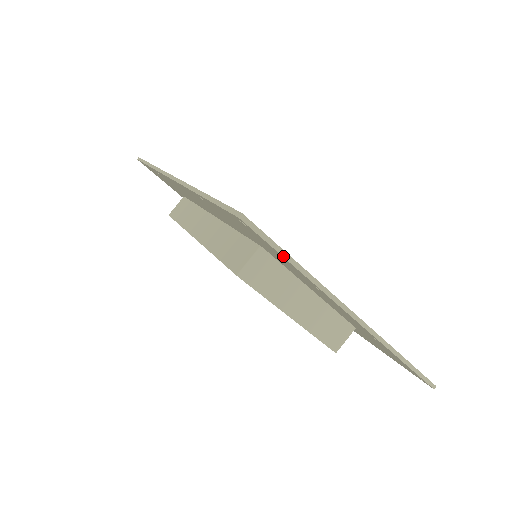
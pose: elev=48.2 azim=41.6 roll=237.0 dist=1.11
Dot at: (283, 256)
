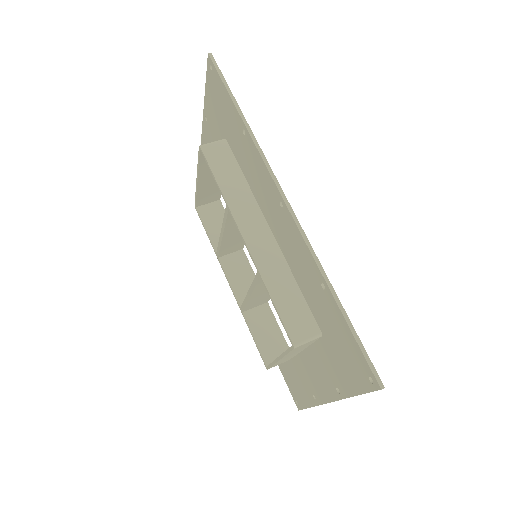
Dot at: (361, 394)
